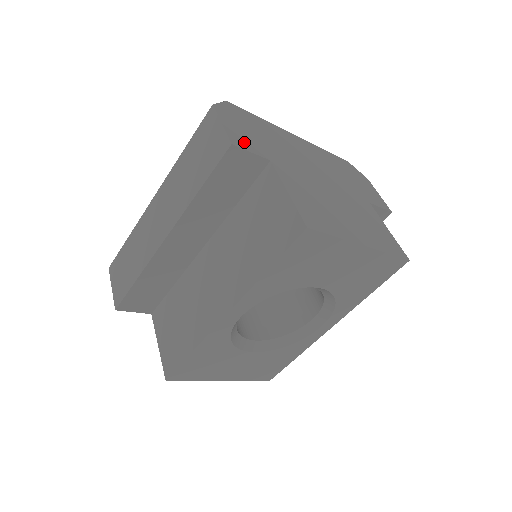
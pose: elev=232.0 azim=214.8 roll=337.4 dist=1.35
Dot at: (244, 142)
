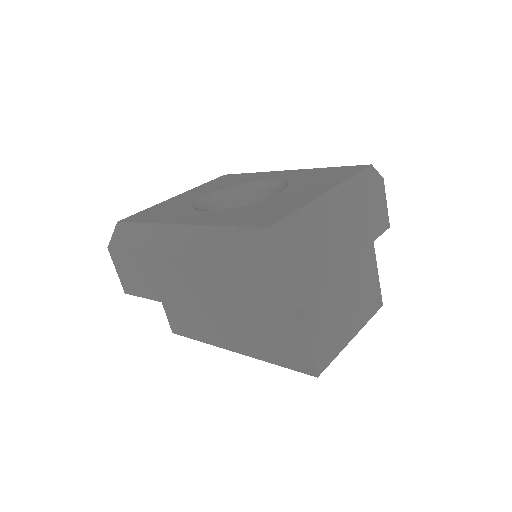
Dot at: (282, 305)
